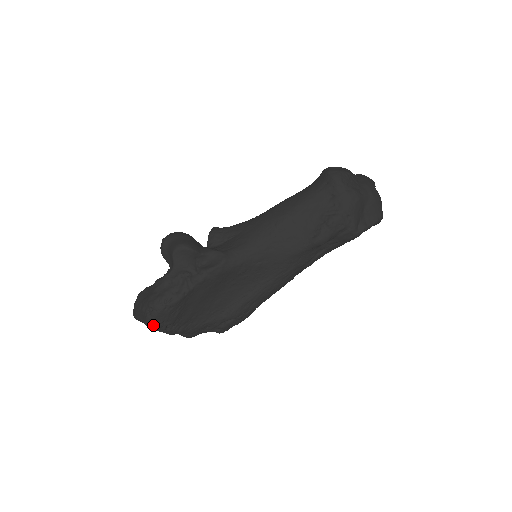
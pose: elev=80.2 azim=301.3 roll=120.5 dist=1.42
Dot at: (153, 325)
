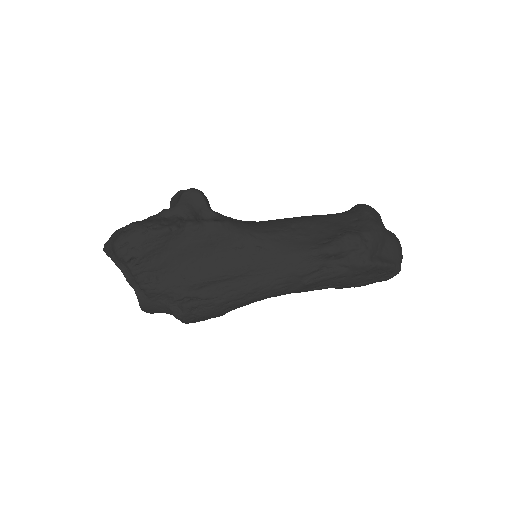
Dot at: (120, 247)
